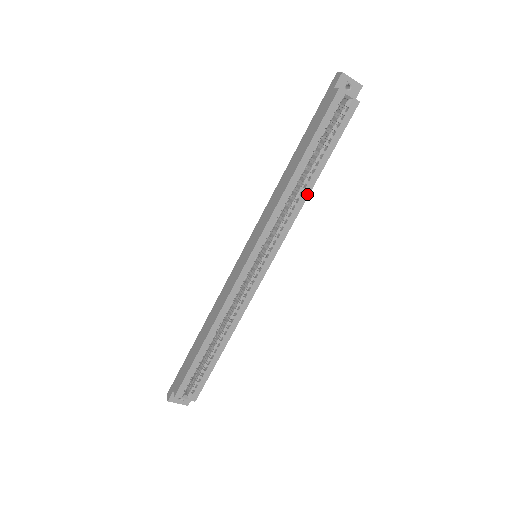
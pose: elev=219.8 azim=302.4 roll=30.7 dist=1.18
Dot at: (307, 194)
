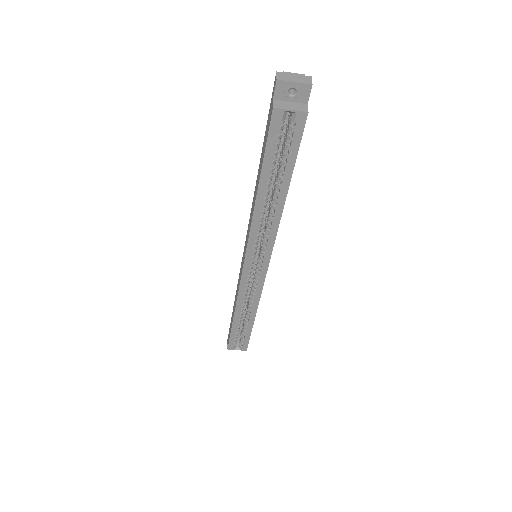
Dot at: (280, 210)
